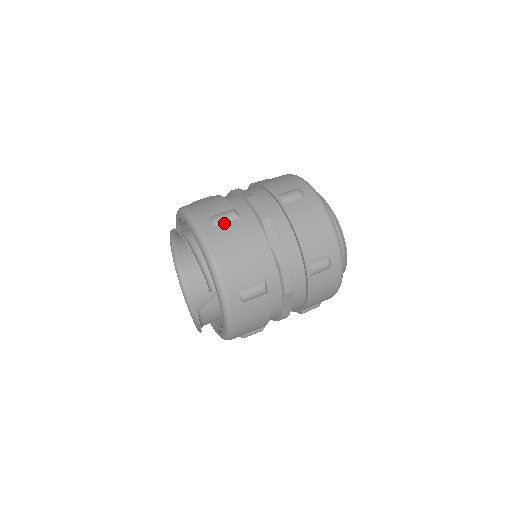
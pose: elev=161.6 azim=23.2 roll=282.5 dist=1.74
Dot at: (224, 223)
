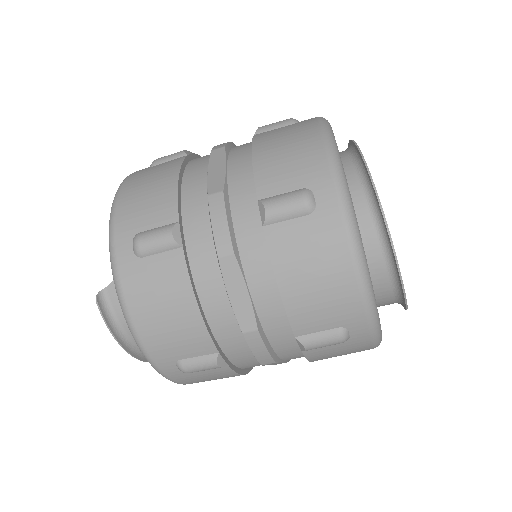
Dot at: (163, 162)
